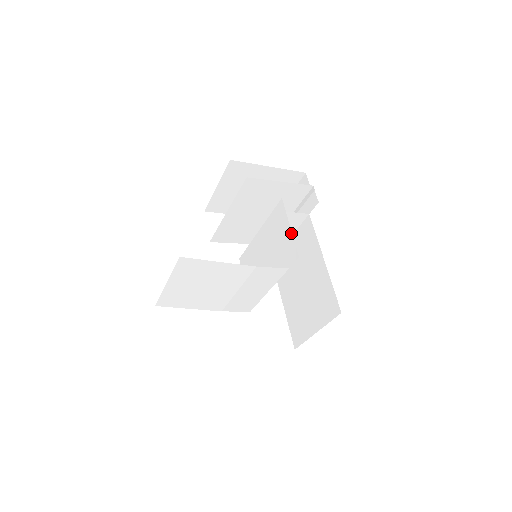
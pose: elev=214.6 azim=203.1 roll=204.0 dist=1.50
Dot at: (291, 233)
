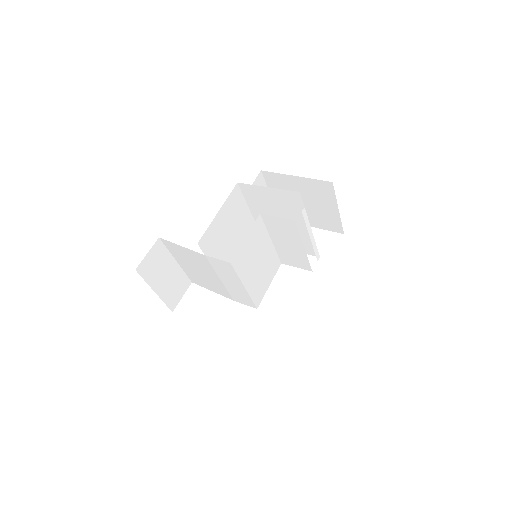
Dot at: occluded
